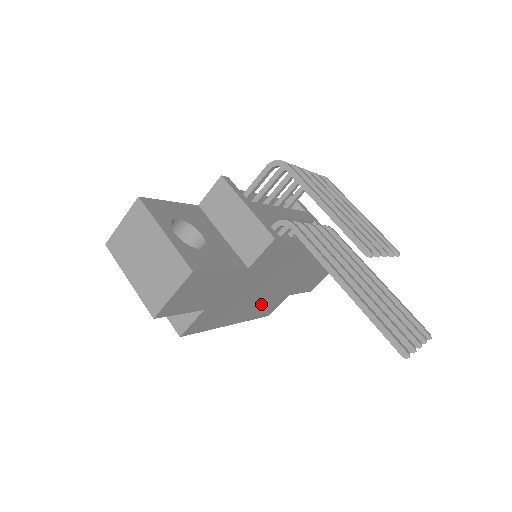
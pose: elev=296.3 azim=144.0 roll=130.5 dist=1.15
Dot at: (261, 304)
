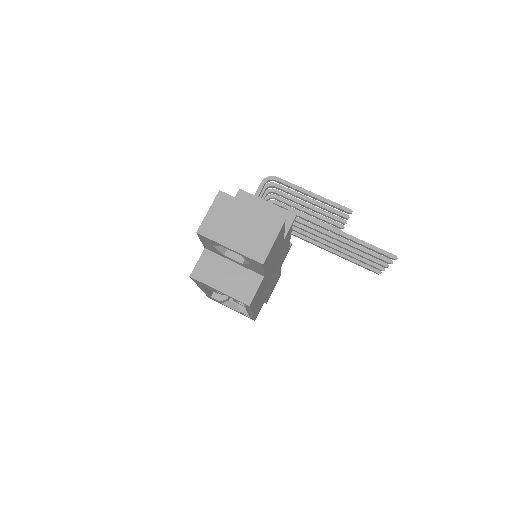
Dot at: occluded
